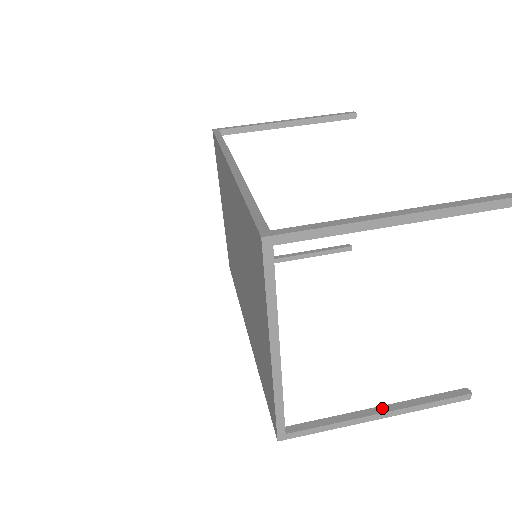
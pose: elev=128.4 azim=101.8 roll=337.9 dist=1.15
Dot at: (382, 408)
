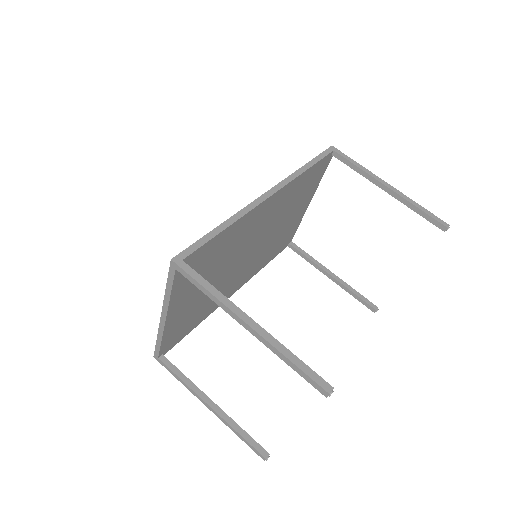
Dot at: (214, 405)
